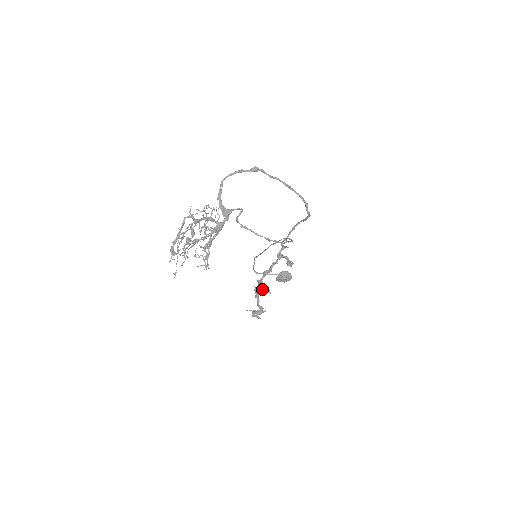
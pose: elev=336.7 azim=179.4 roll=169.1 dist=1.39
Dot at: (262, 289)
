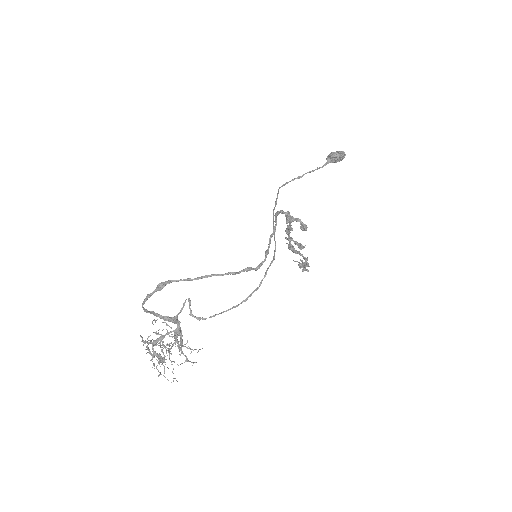
Dot at: occluded
